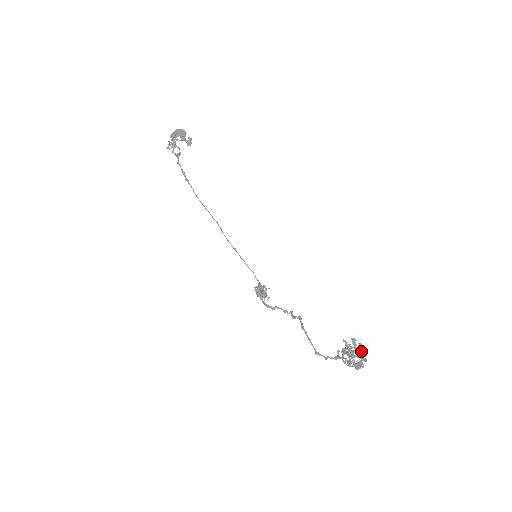
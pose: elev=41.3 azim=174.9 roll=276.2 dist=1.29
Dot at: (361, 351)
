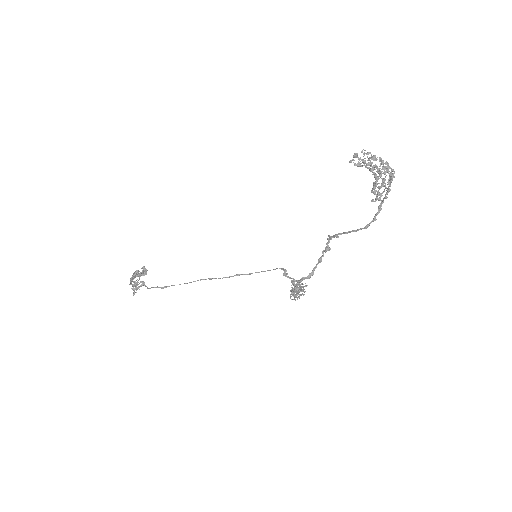
Dot at: occluded
